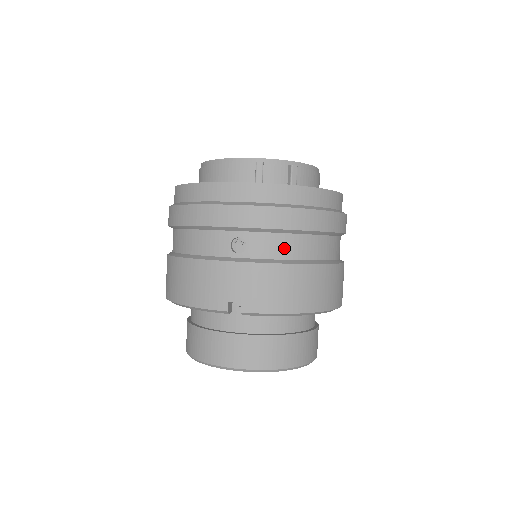
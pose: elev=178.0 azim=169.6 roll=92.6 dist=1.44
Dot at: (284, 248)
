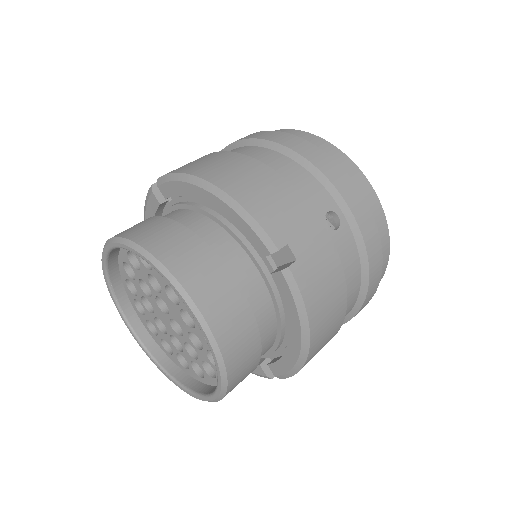
Dot at: (350, 270)
